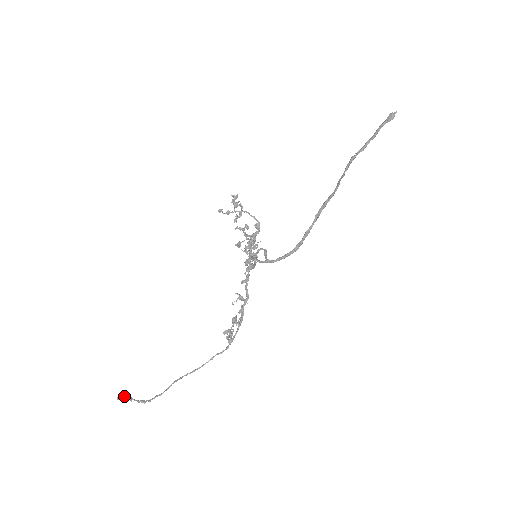
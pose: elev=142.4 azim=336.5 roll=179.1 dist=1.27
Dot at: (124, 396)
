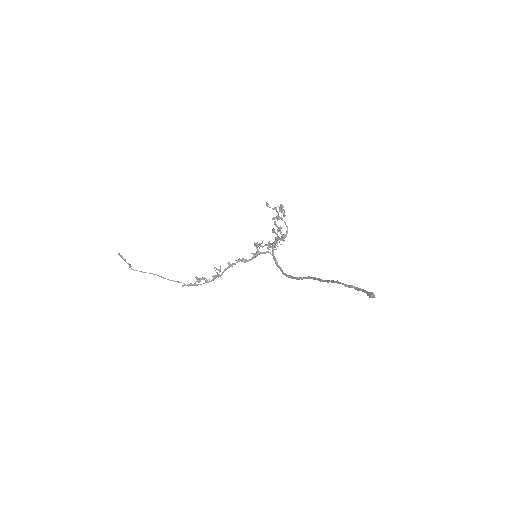
Dot at: (122, 256)
